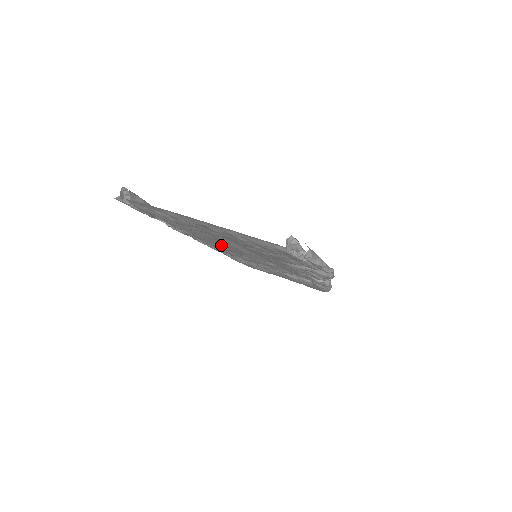
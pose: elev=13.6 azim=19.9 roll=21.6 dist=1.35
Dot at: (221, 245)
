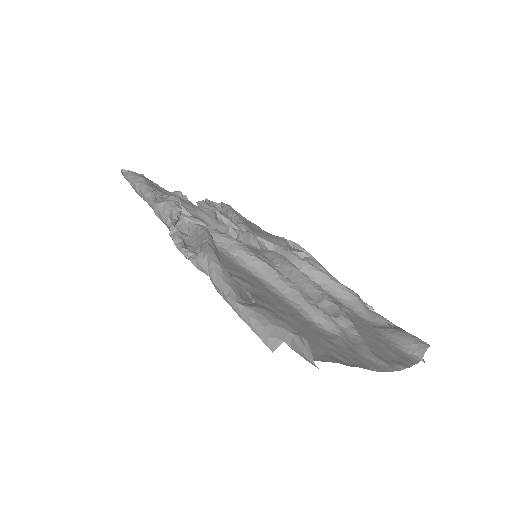
Dot at: (249, 271)
